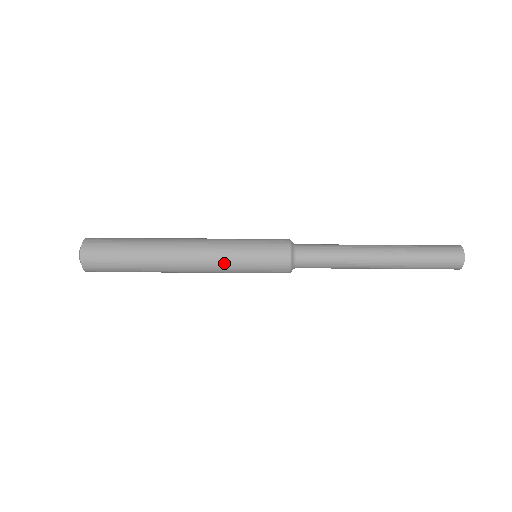
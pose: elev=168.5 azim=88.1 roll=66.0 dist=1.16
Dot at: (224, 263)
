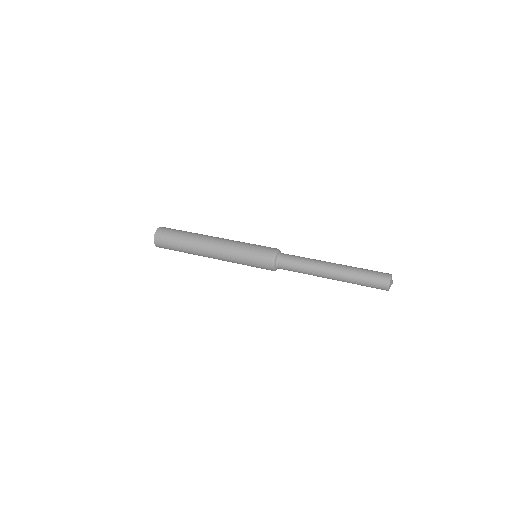
Dot at: occluded
